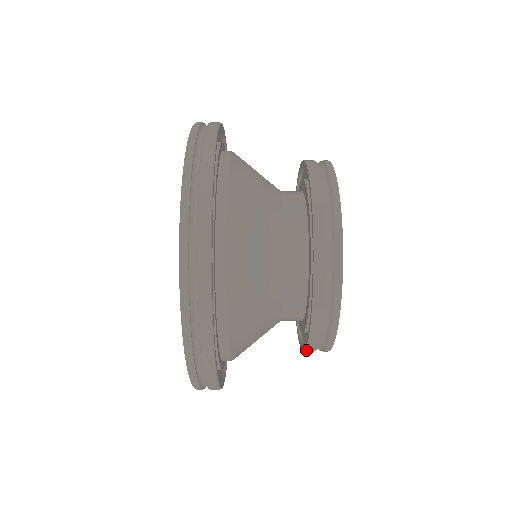
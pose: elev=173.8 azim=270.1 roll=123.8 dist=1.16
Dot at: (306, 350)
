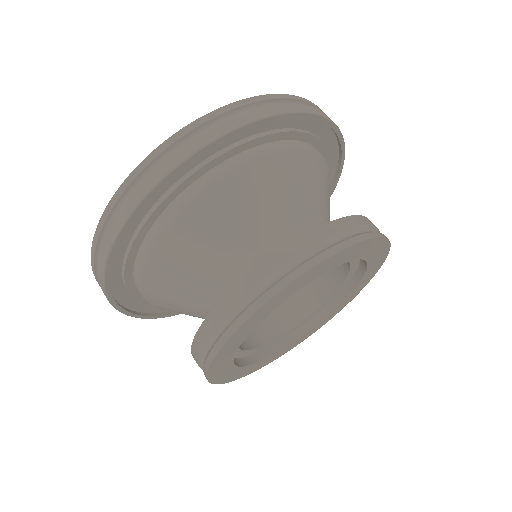
Dot at: occluded
